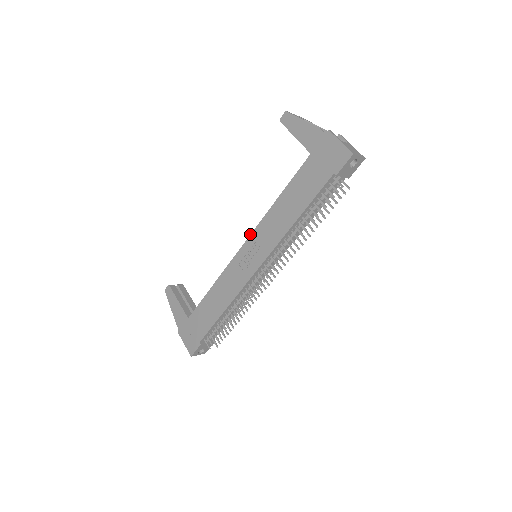
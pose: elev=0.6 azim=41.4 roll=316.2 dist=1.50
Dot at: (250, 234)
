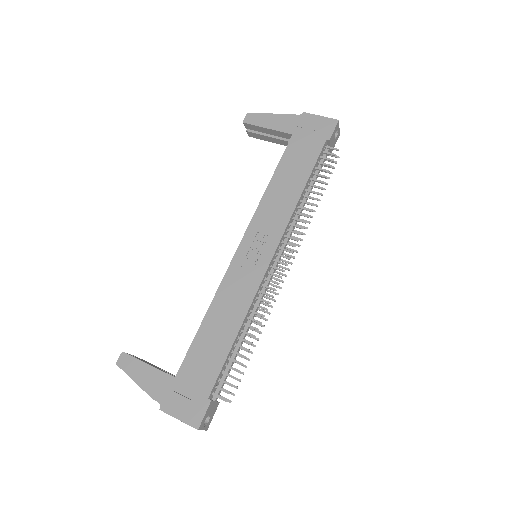
Dot at: (246, 229)
